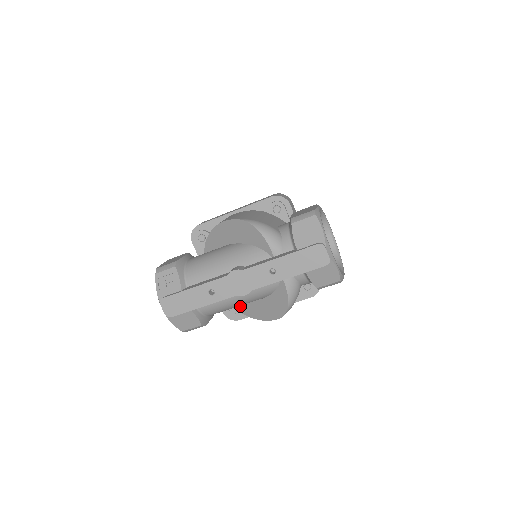
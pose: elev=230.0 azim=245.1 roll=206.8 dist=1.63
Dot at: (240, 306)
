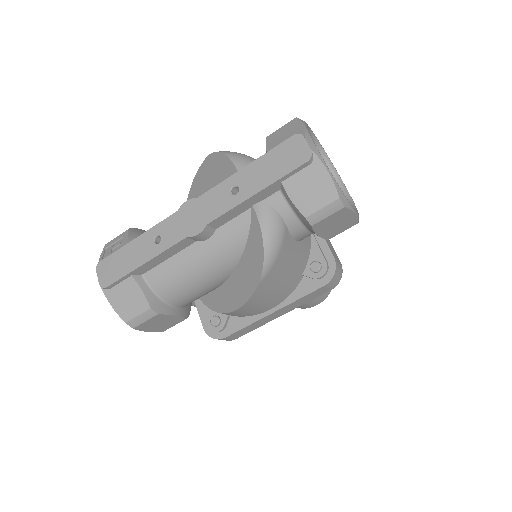
Dot at: (218, 301)
